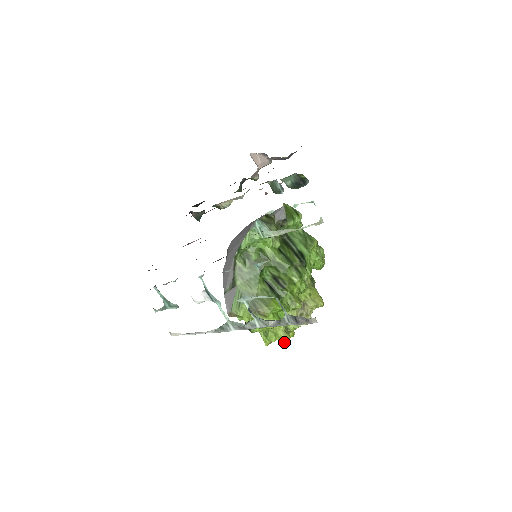
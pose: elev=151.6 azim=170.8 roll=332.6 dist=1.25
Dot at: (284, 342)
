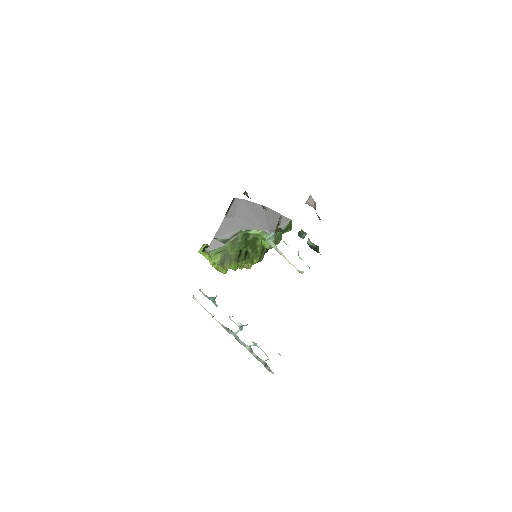
Dot at: occluded
